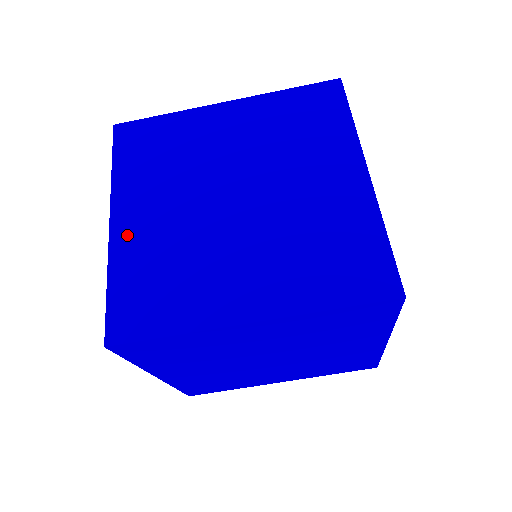
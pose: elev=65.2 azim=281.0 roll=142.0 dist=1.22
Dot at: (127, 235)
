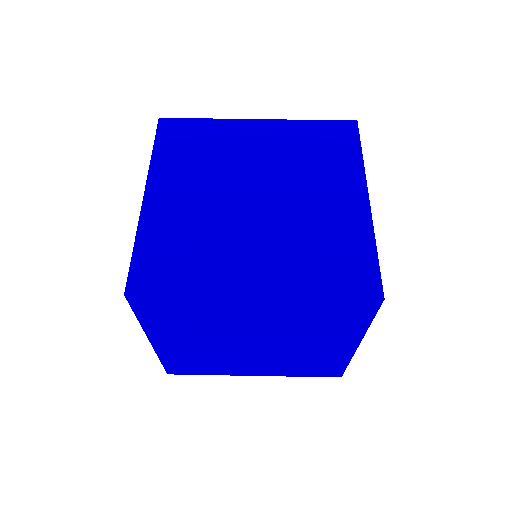
Dot at: (158, 209)
